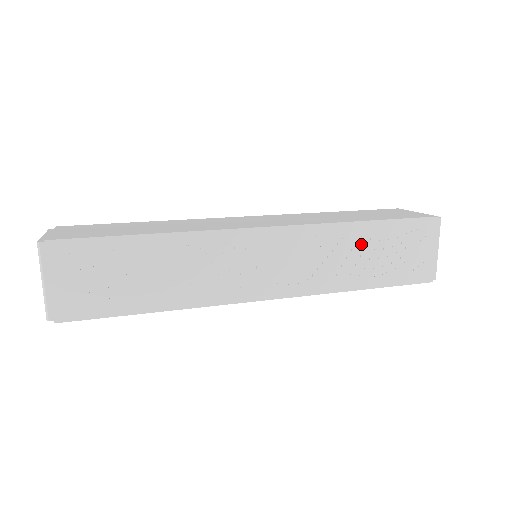
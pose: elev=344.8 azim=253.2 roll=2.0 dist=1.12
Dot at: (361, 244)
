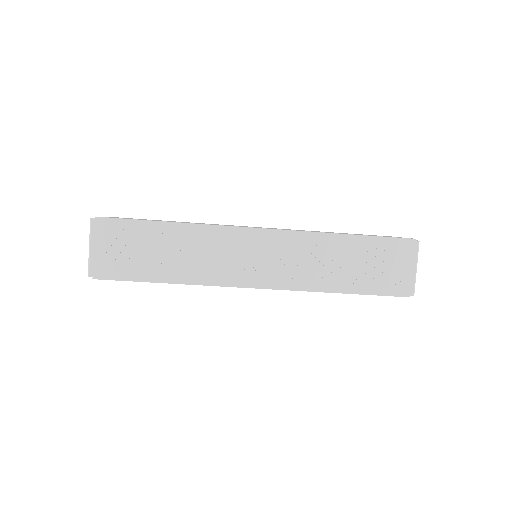
Dot at: (342, 253)
